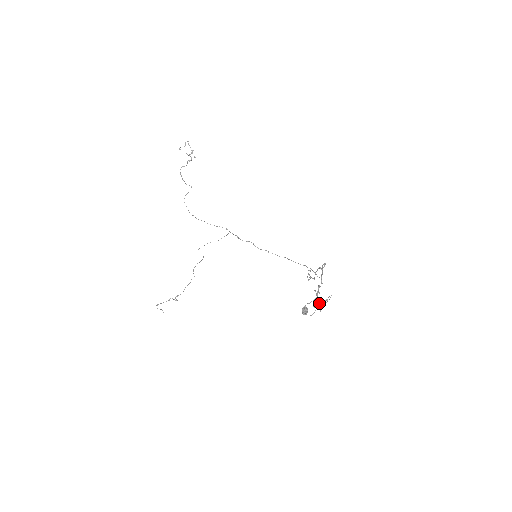
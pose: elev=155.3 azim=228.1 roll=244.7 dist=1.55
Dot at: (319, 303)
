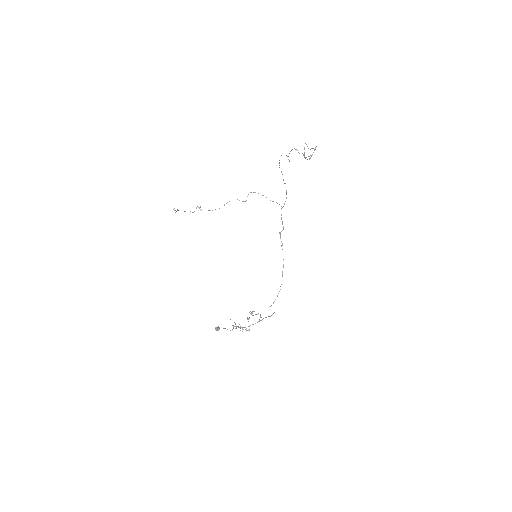
Dot at: occluded
